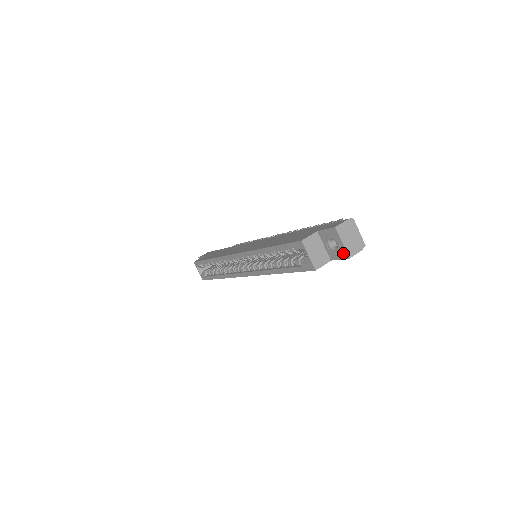
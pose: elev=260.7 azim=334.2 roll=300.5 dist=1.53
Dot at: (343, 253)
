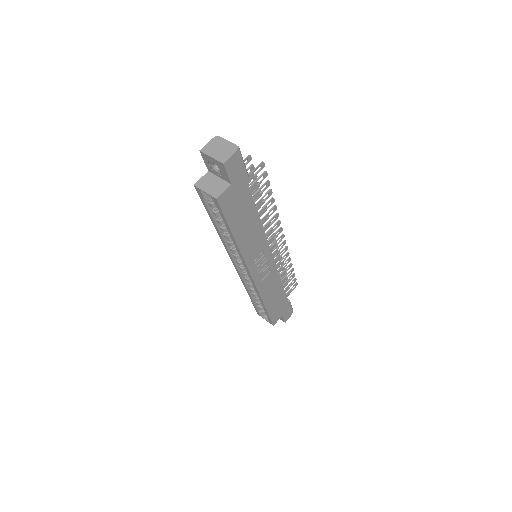
Dot at: (220, 165)
